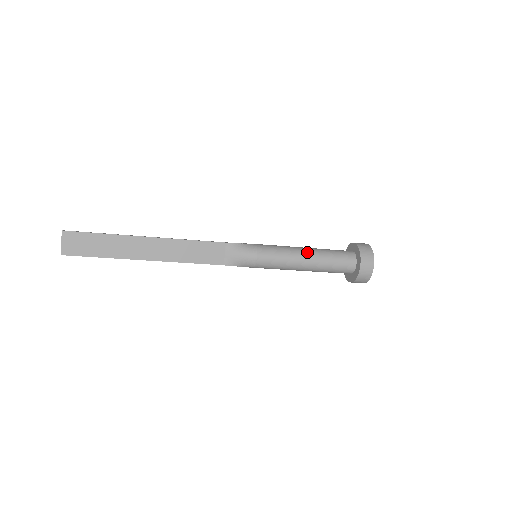
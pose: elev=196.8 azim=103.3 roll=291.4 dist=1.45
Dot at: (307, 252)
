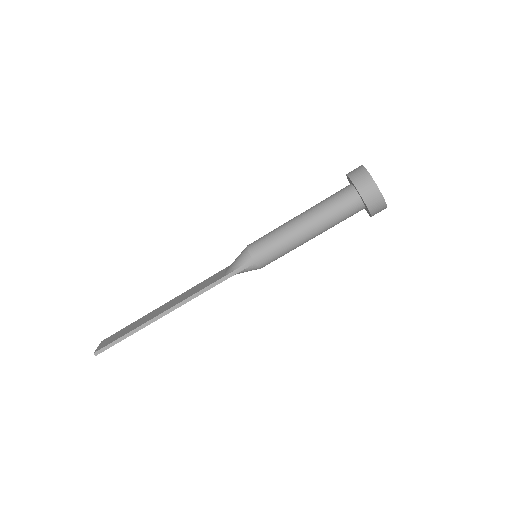
Dot at: occluded
